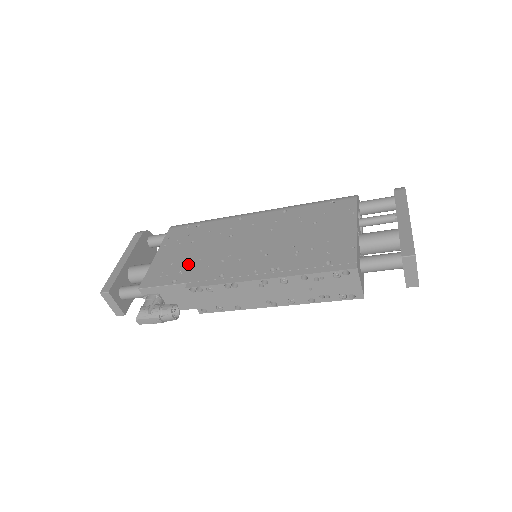
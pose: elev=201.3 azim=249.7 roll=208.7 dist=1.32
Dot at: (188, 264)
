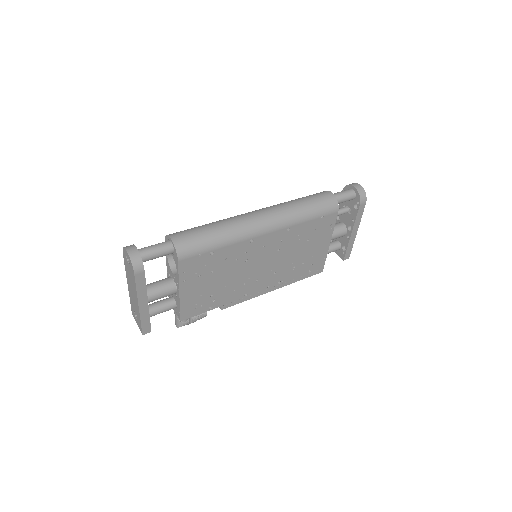
Dot at: (217, 293)
